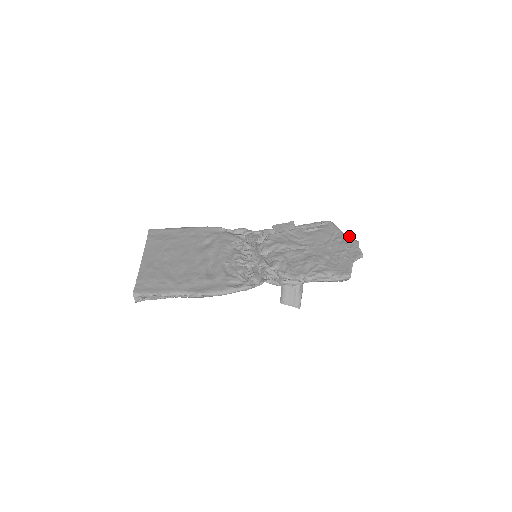
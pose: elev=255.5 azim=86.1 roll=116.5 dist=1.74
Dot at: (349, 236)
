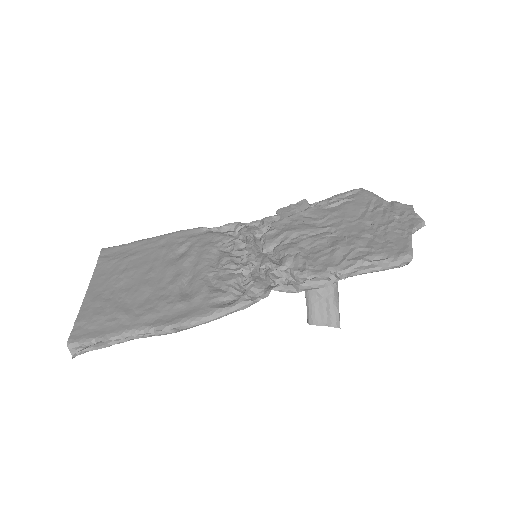
Dot at: (395, 201)
